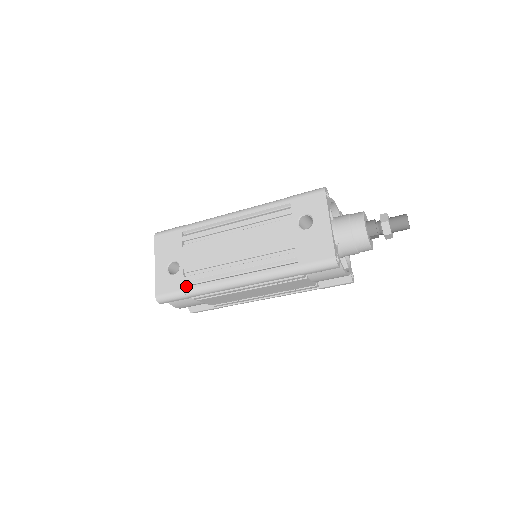
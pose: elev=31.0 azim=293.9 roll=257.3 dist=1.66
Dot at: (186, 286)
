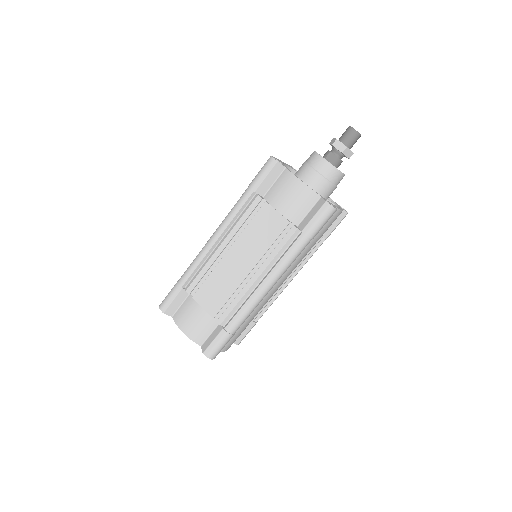
Dot at: occluded
